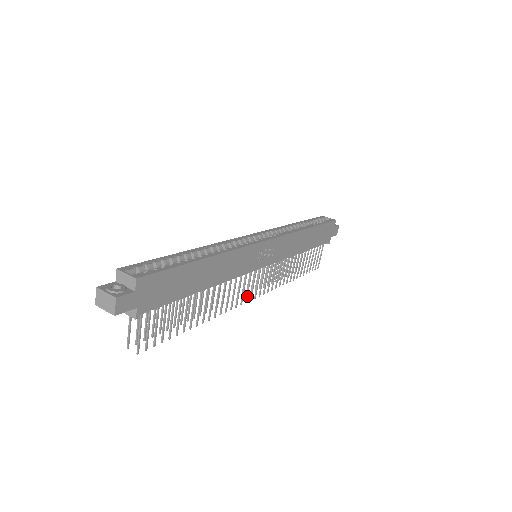
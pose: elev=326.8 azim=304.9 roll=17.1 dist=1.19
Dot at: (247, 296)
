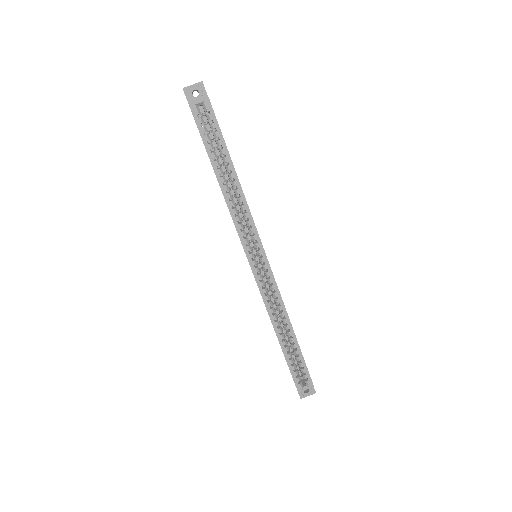
Dot at: occluded
